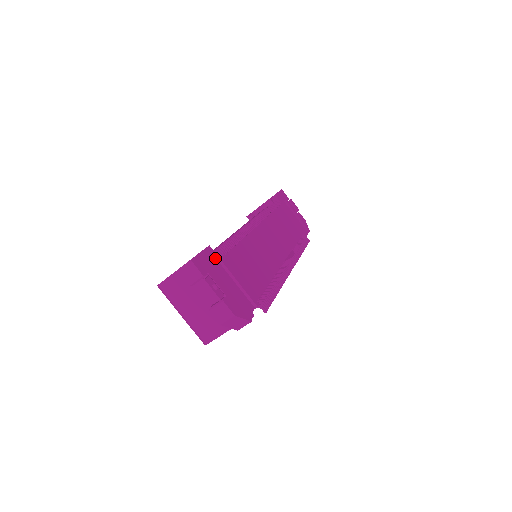
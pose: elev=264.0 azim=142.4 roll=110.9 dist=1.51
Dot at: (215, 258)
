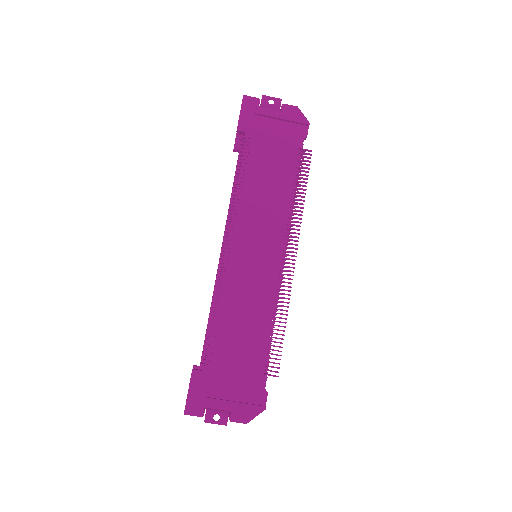
Dot at: (204, 378)
